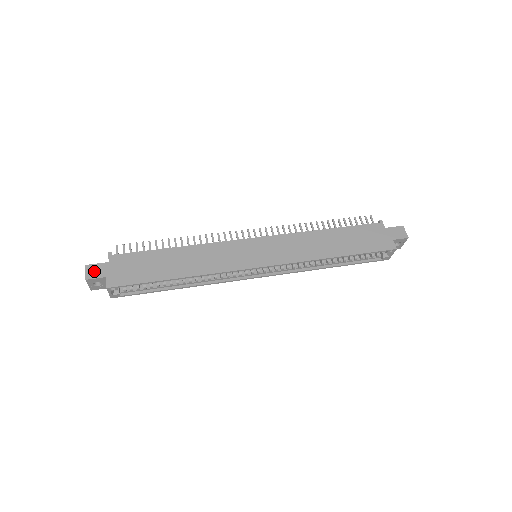
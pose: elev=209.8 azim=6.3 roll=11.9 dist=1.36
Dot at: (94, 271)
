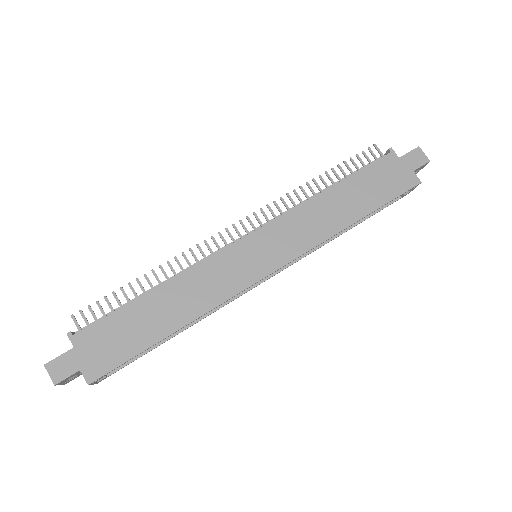
Dot at: (60, 368)
